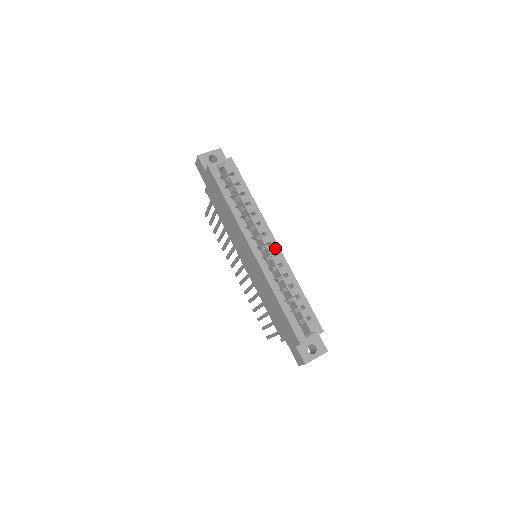
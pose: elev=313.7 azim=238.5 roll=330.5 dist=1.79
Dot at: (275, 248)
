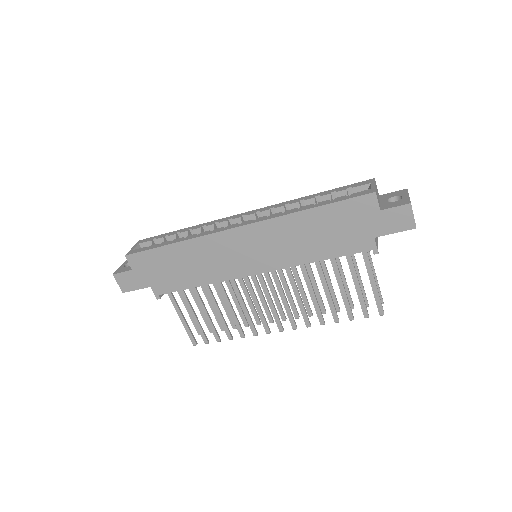
Dot at: (251, 213)
